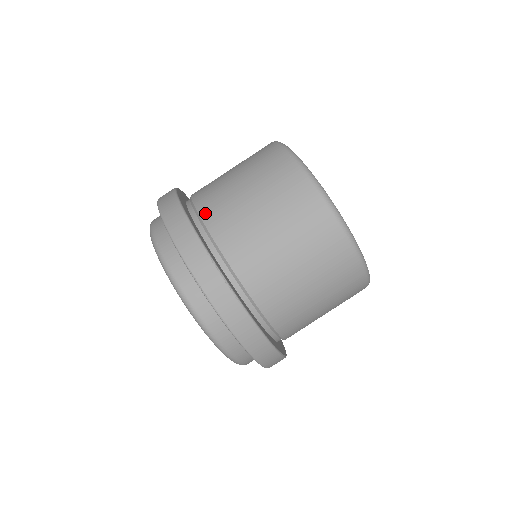
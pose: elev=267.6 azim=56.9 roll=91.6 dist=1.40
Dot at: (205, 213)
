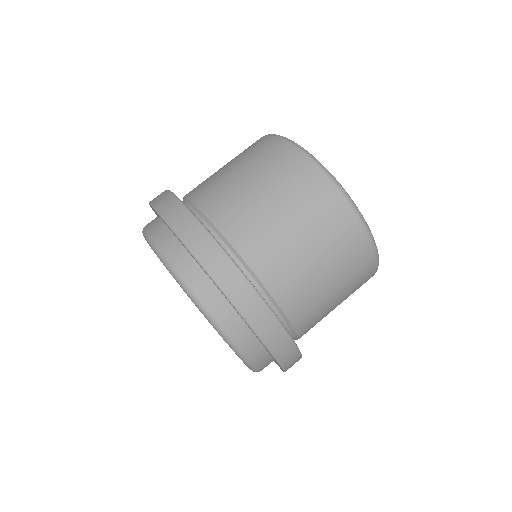
Dot at: (223, 225)
